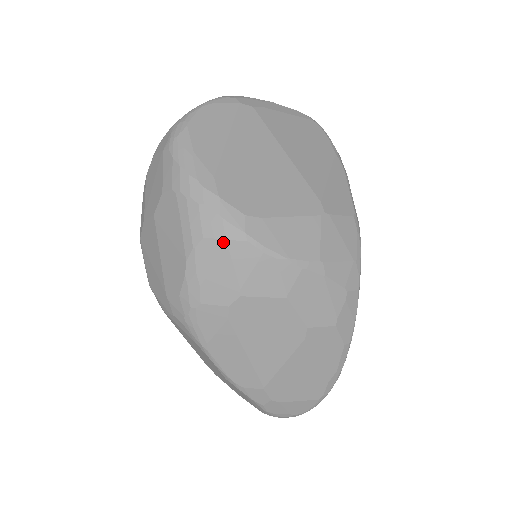
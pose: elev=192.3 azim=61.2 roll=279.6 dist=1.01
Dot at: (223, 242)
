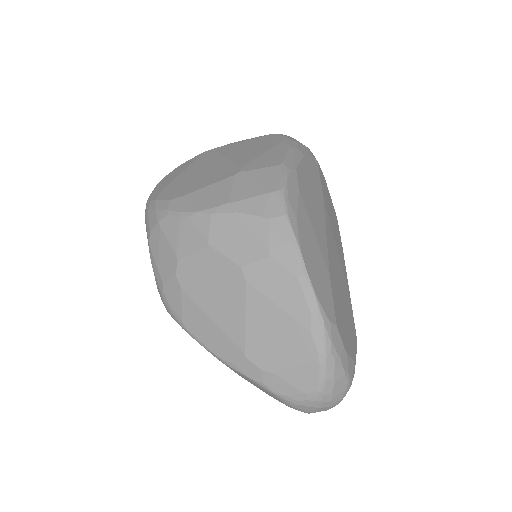
Dot at: (158, 226)
